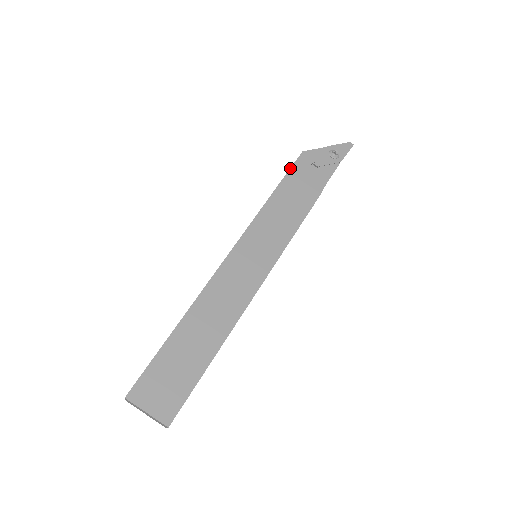
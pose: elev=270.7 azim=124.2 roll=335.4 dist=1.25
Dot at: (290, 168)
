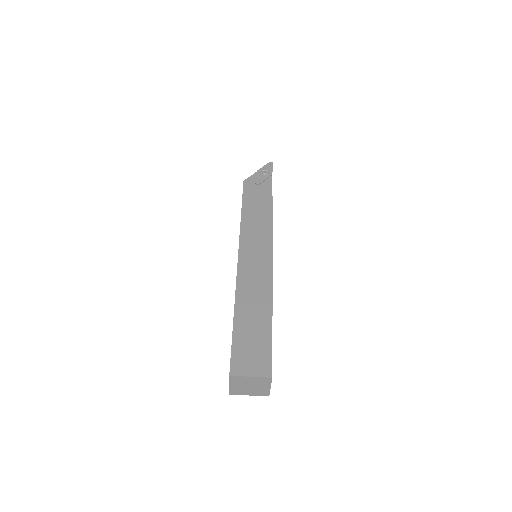
Dot at: occluded
